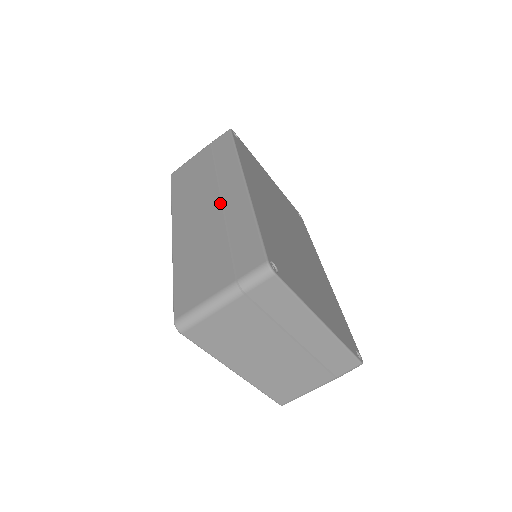
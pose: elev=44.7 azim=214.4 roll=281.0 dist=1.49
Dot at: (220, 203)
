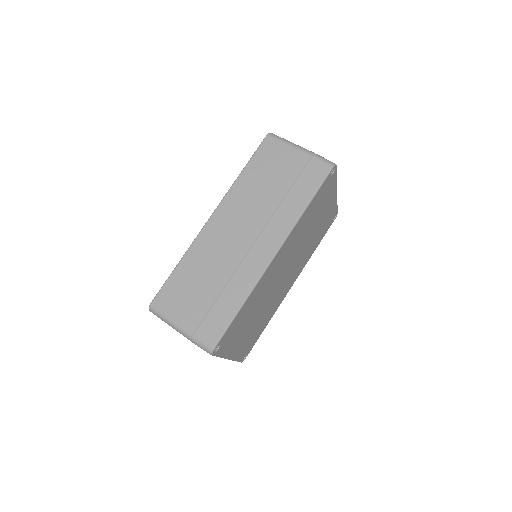
Dot at: (248, 249)
